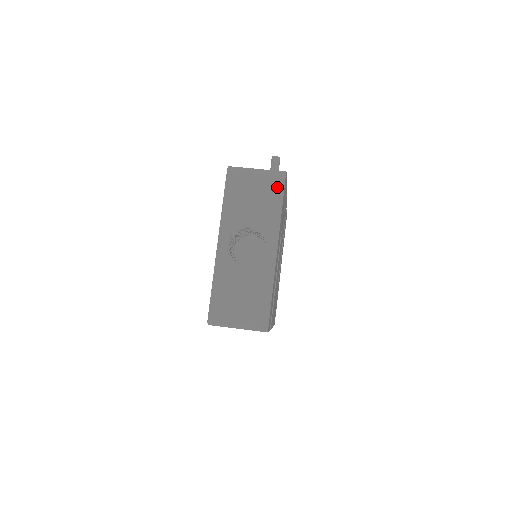
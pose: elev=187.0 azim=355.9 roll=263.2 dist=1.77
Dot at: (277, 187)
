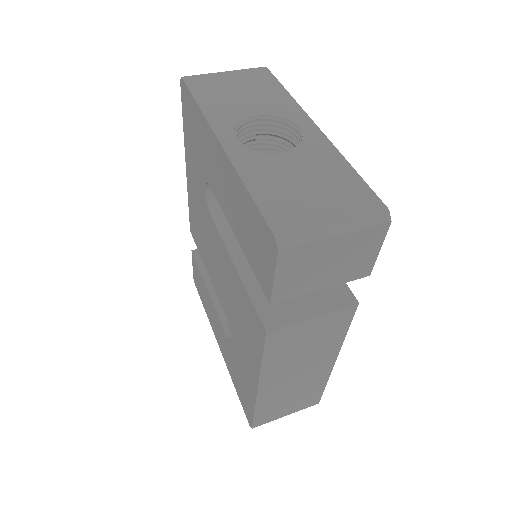
Dot at: (264, 77)
